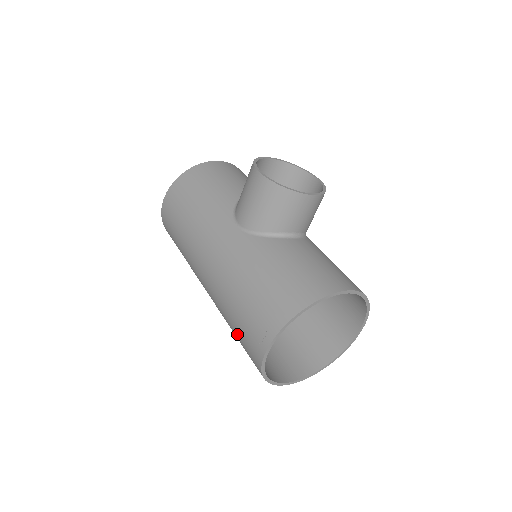
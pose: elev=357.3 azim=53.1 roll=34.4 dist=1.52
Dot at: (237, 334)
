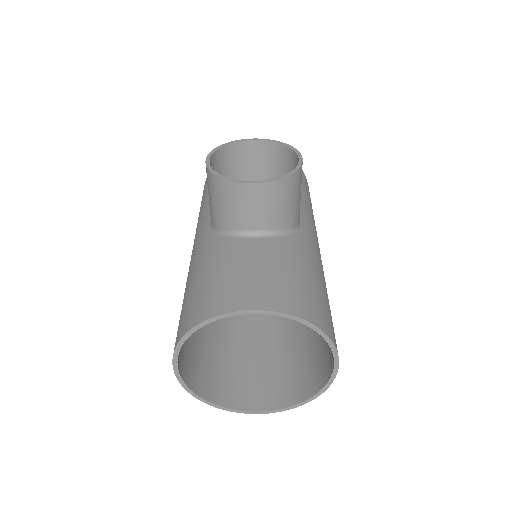
Dot at: occluded
